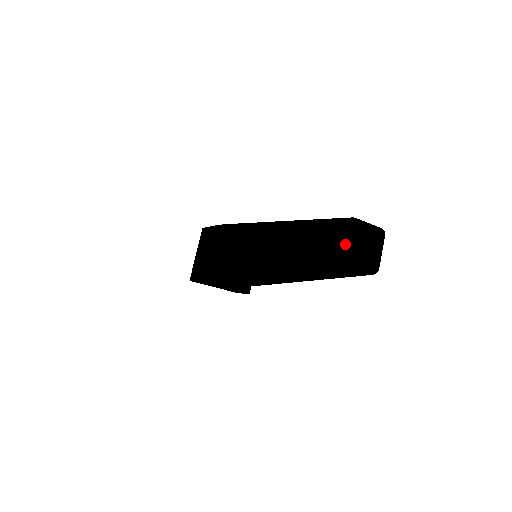
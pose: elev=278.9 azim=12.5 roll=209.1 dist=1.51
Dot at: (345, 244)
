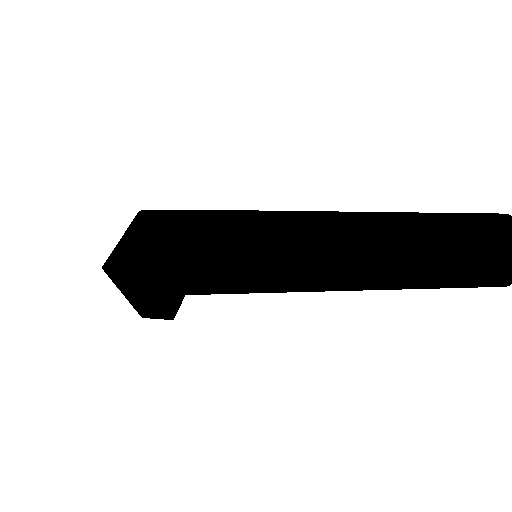
Dot at: (511, 234)
